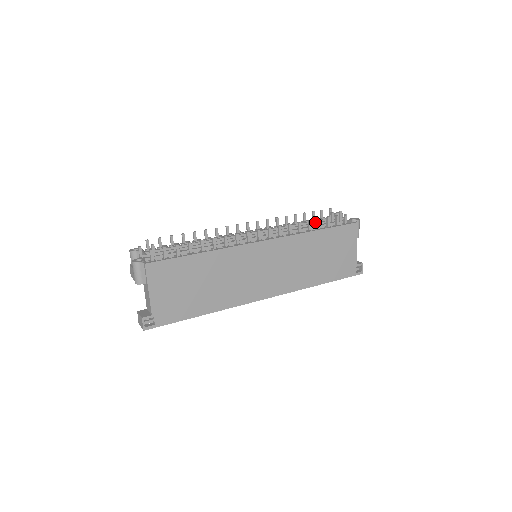
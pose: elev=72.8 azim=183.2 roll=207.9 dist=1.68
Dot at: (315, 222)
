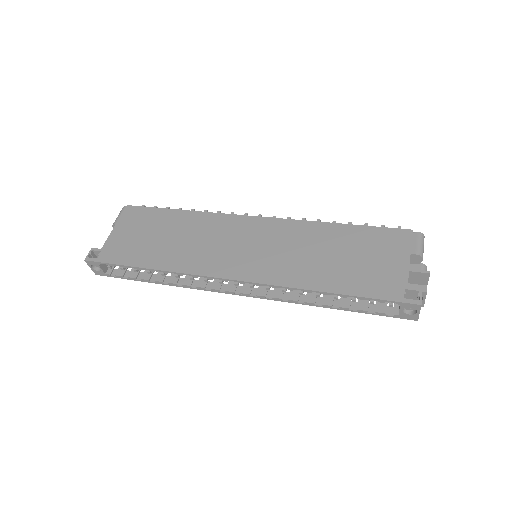
Dot at: occluded
